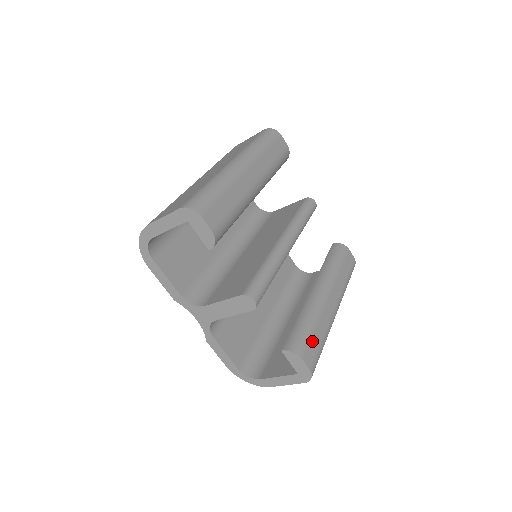
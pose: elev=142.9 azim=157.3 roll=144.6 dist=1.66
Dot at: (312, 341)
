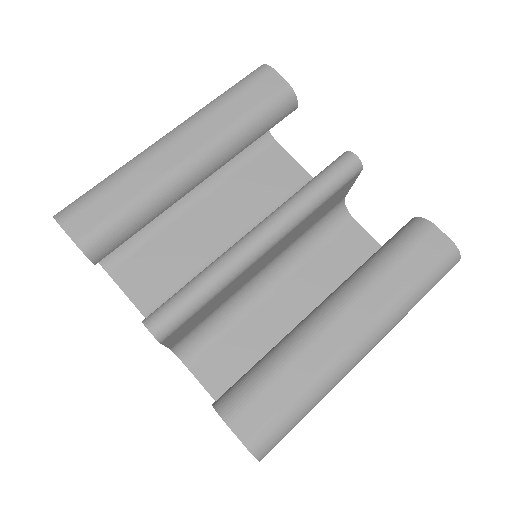
Dot at: (264, 396)
